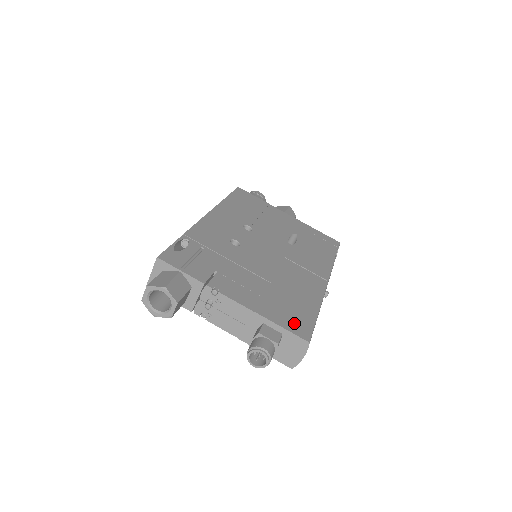
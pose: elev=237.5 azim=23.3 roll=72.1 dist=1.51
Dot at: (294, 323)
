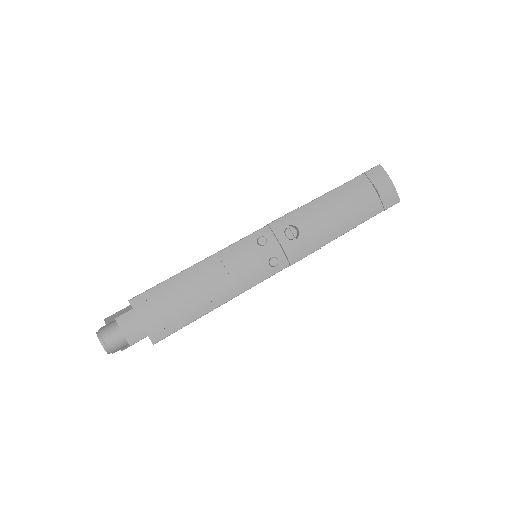
Dot at: occluded
